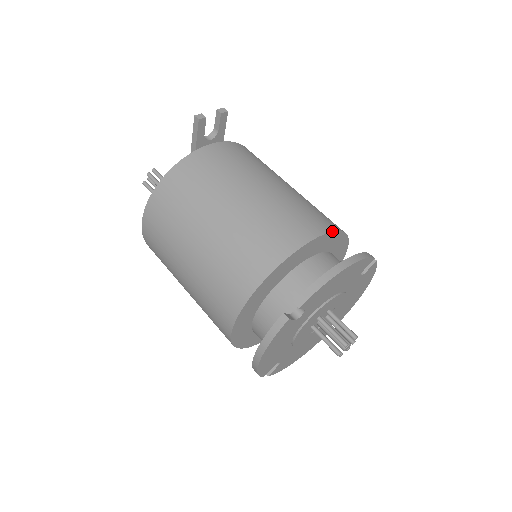
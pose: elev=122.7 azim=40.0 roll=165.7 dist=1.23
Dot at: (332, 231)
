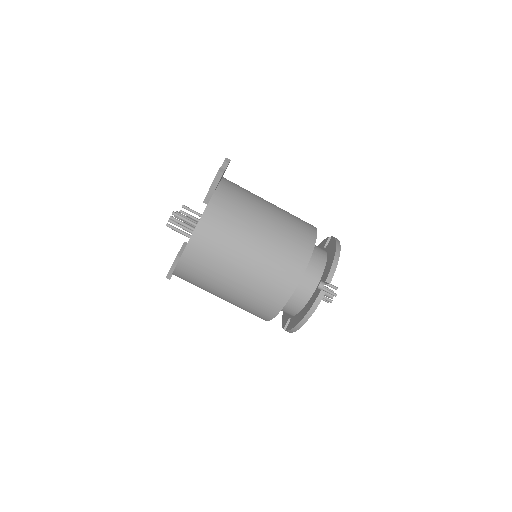
Dot at: occluded
